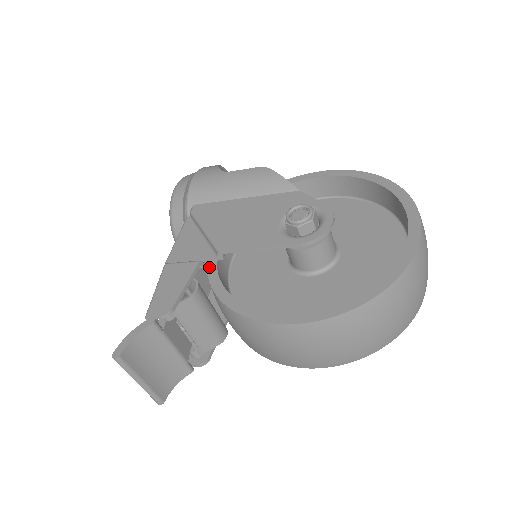
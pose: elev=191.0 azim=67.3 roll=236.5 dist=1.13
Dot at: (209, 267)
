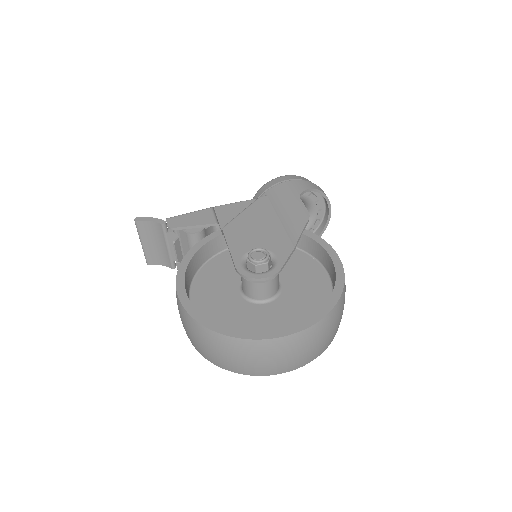
Dot at: (218, 231)
